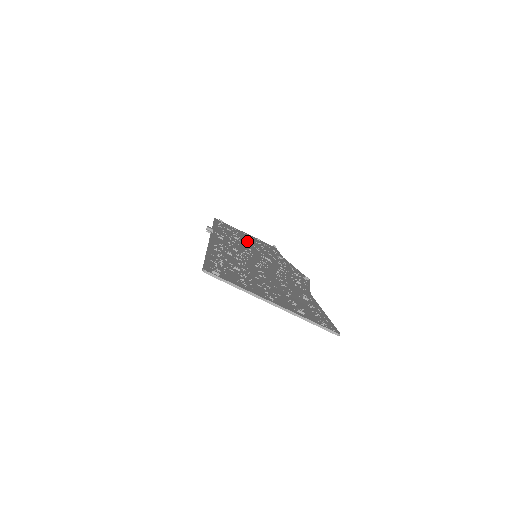
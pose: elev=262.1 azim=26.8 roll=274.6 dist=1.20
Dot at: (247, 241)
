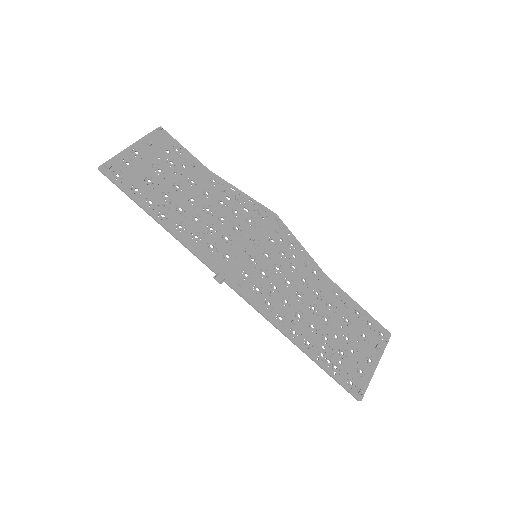
Dot at: (194, 206)
